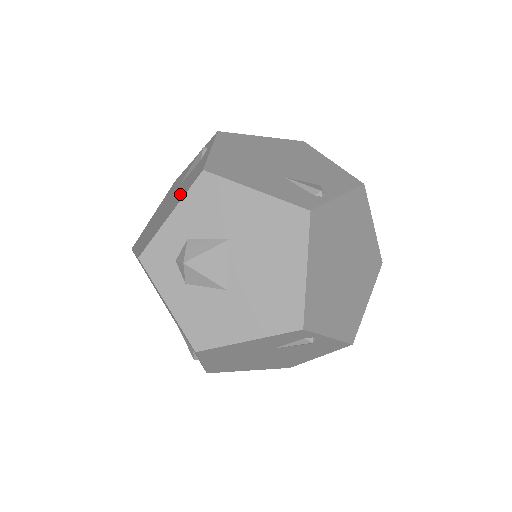
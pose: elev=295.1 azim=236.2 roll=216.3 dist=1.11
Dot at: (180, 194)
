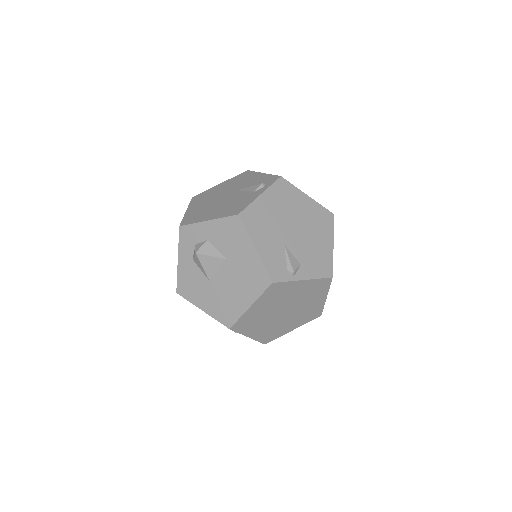
Dot at: (225, 208)
